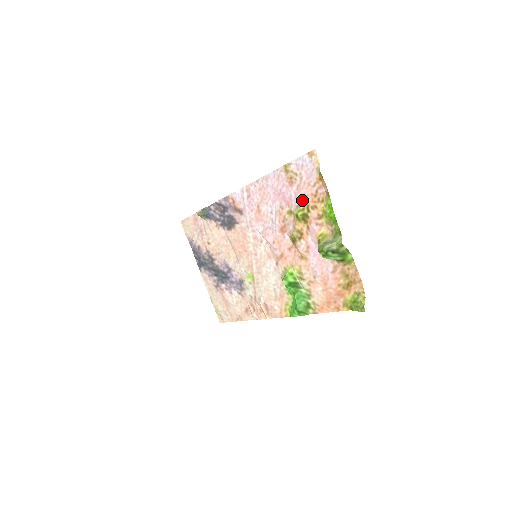
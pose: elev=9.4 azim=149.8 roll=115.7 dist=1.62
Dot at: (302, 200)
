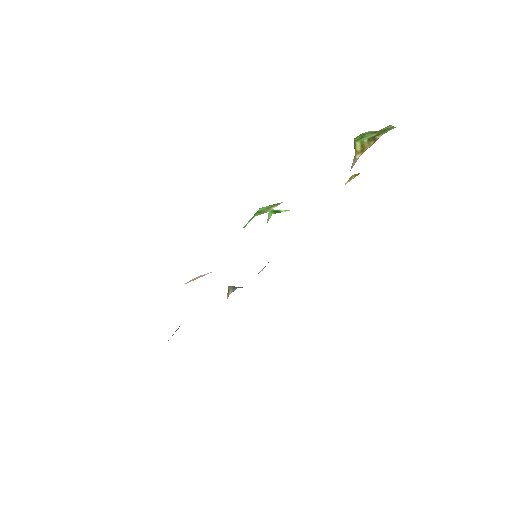
Dot at: occluded
